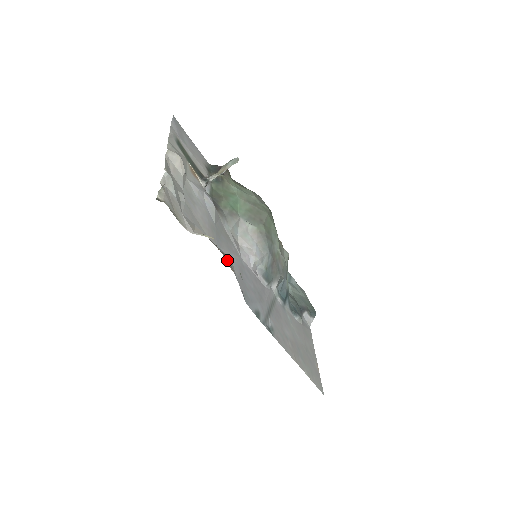
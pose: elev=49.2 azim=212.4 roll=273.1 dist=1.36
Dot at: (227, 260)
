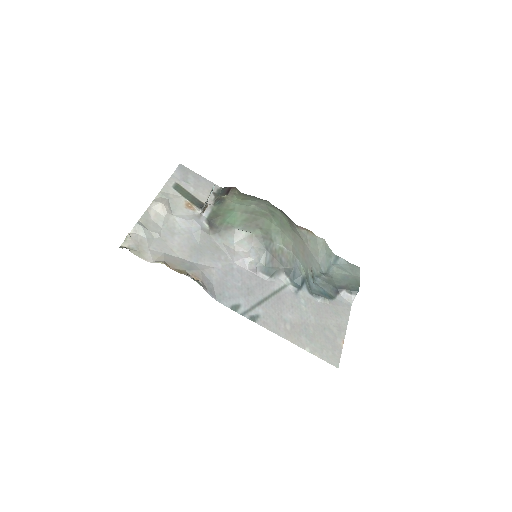
Dot at: (195, 272)
